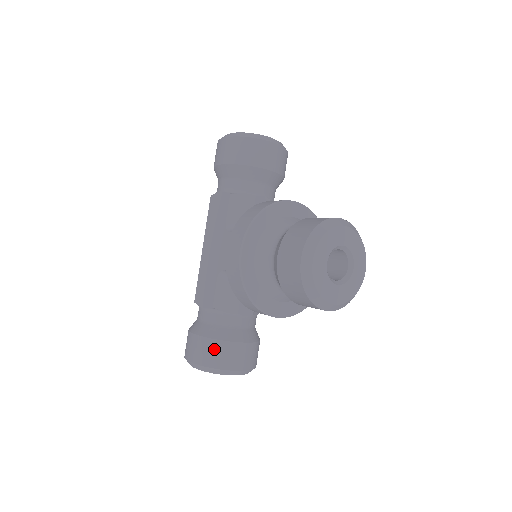
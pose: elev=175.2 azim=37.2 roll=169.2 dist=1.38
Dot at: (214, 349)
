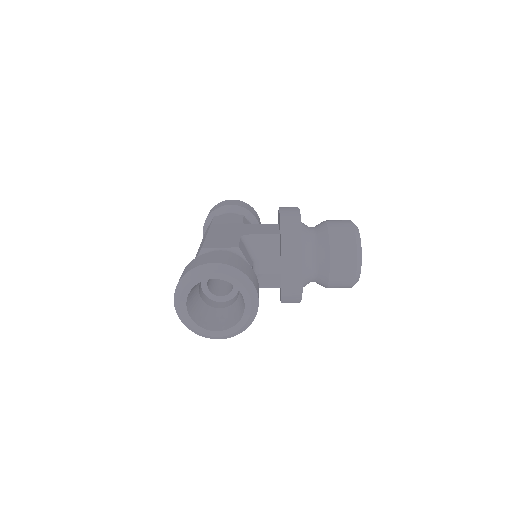
Dot at: (245, 265)
